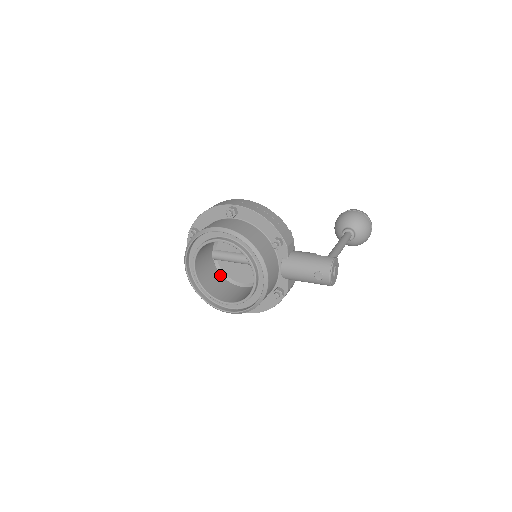
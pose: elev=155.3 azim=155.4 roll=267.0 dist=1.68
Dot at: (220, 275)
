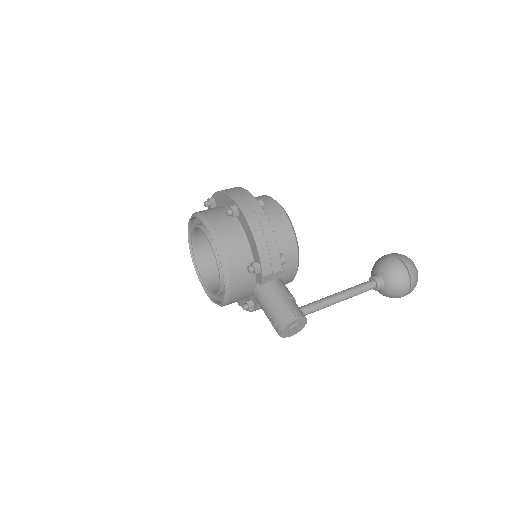
Dot at: occluded
